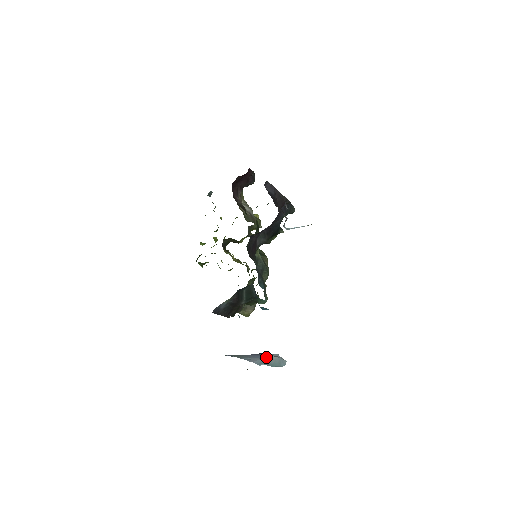
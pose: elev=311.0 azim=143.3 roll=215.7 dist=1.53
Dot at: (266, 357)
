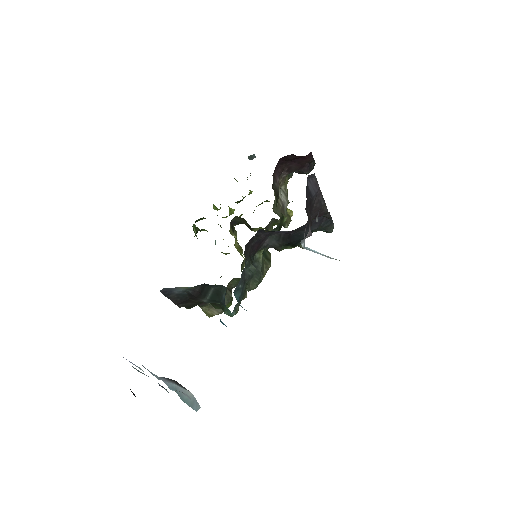
Dot at: occluded
